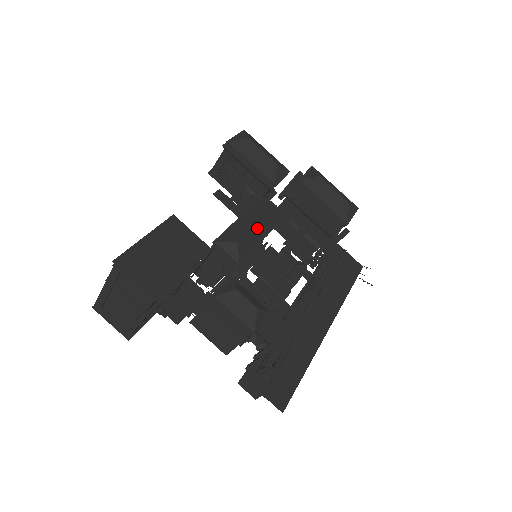
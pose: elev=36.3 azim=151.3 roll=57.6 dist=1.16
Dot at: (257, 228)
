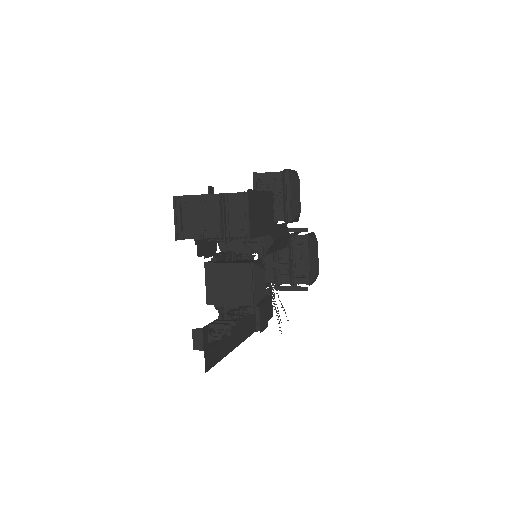
Dot at: (280, 241)
